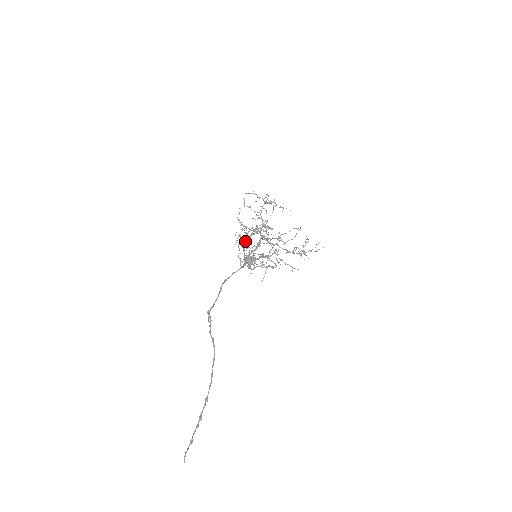
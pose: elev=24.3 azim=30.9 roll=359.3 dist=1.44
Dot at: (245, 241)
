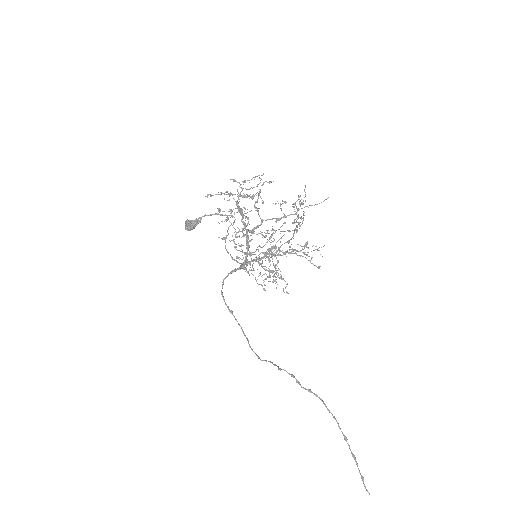
Dot at: occluded
